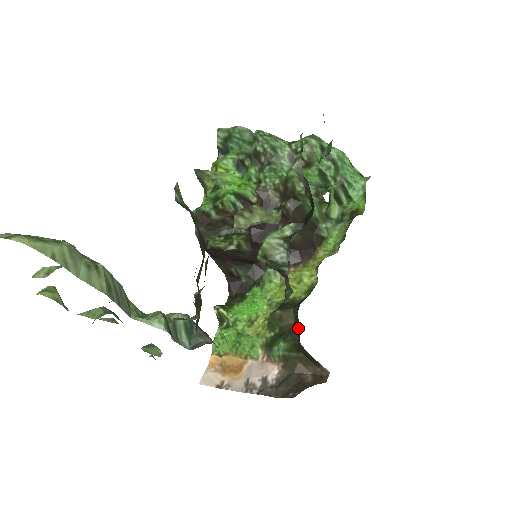
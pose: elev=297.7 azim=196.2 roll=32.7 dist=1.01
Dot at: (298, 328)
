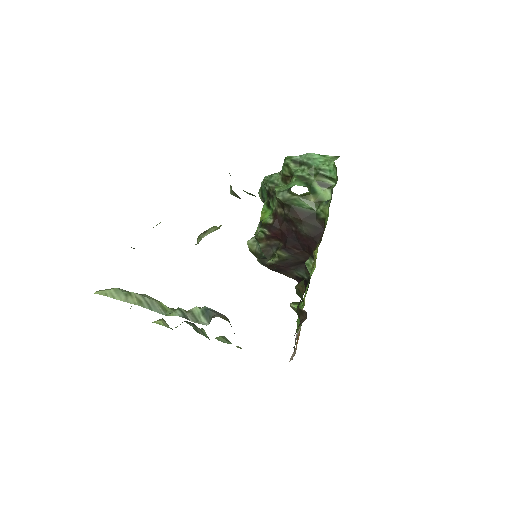
Dot at: occluded
